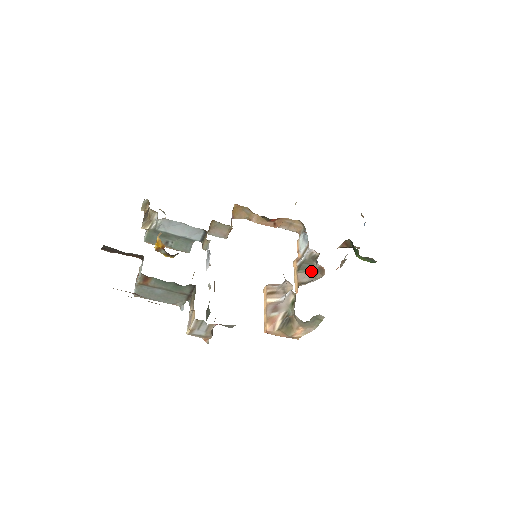
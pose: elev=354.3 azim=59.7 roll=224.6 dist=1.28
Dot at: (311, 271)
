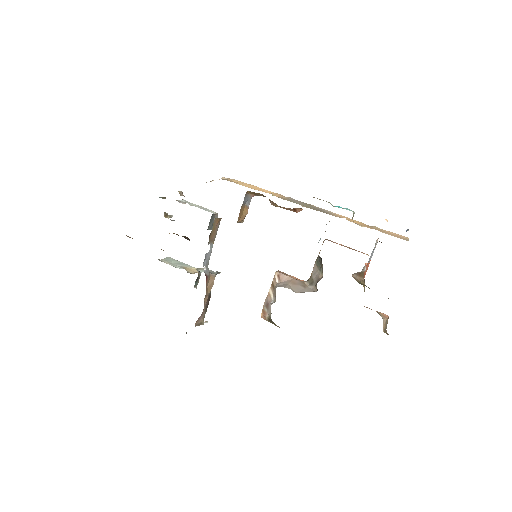
Dot at: (319, 272)
